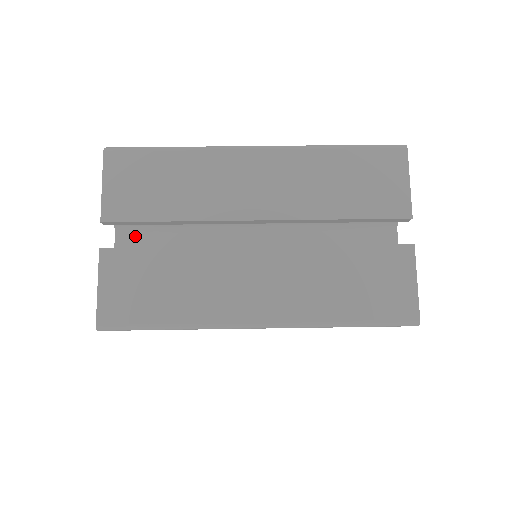
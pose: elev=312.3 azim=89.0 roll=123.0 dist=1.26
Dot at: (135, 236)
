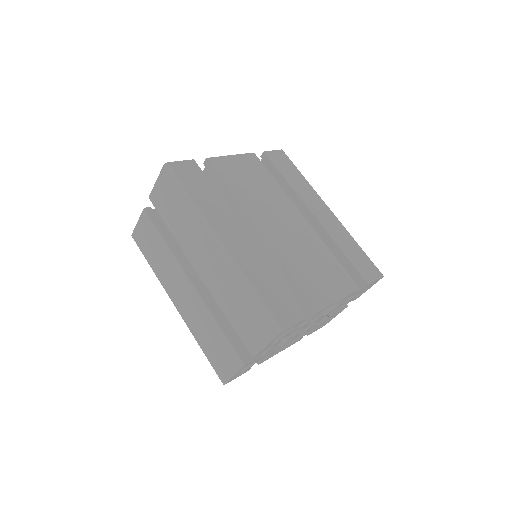
Dot at: occluded
